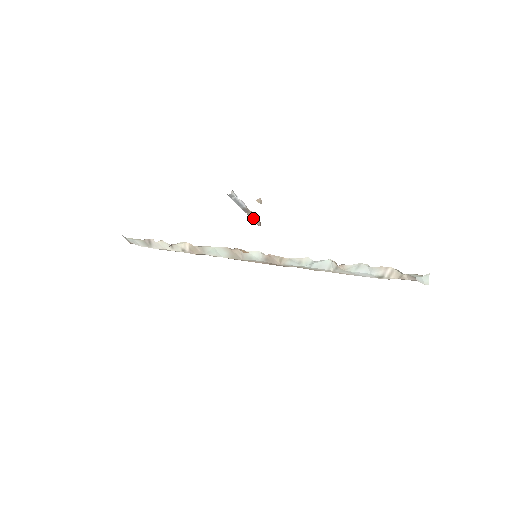
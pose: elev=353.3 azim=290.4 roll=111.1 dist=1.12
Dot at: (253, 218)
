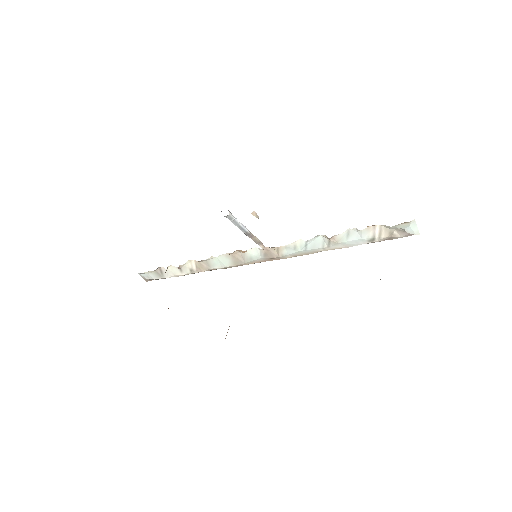
Dot at: (260, 245)
